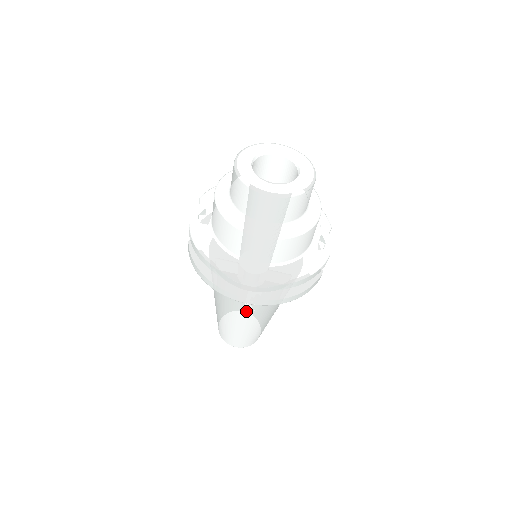
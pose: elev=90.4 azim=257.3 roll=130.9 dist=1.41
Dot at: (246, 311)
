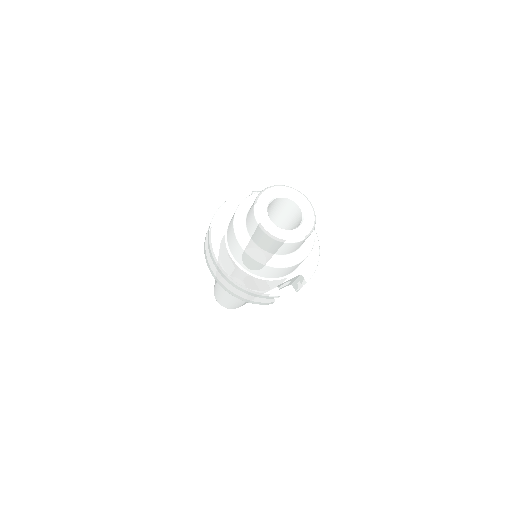
Dot at: occluded
